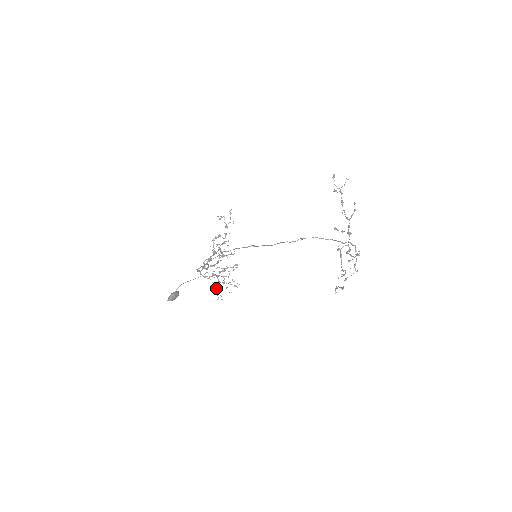
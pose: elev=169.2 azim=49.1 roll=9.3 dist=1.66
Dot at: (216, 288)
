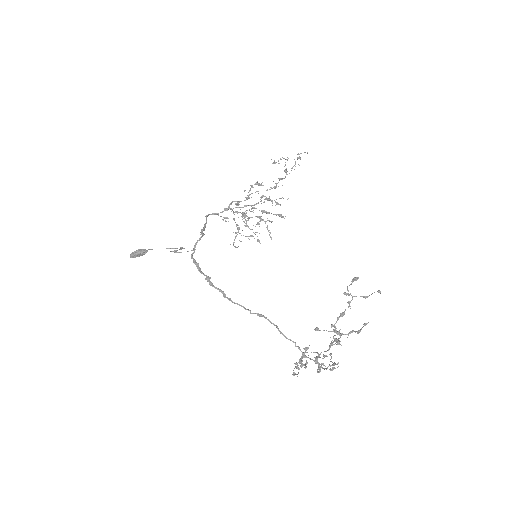
Dot at: (236, 232)
